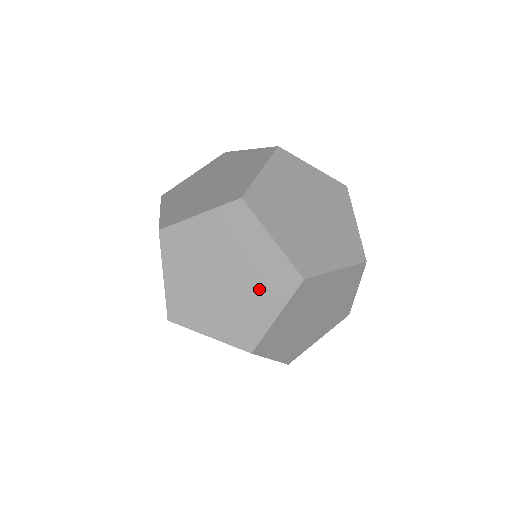
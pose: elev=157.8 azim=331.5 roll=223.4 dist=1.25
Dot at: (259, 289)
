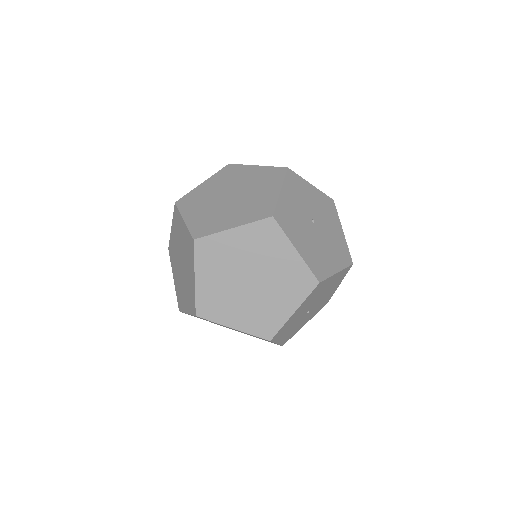
Dot at: (187, 291)
